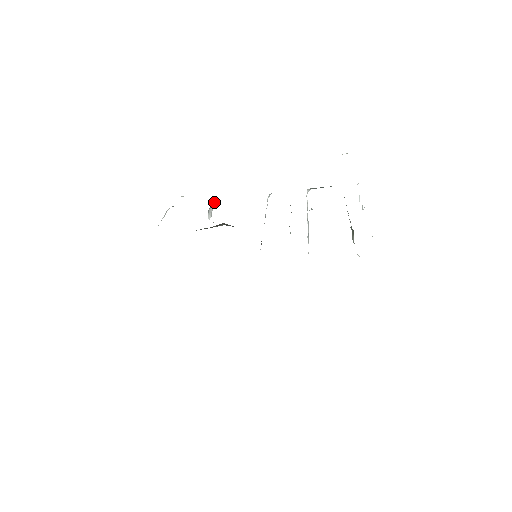
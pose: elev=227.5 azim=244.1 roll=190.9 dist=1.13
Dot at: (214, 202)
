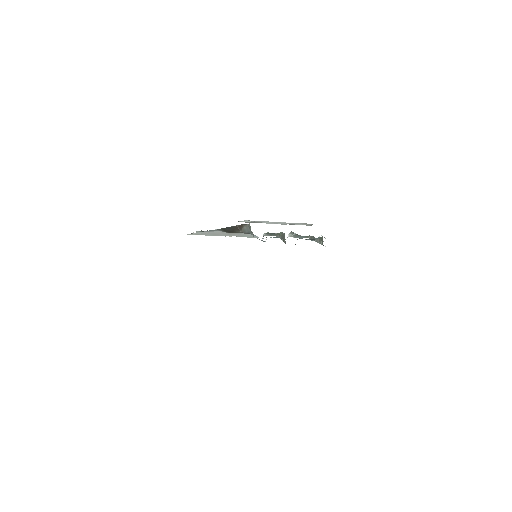
Dot at: occluded
